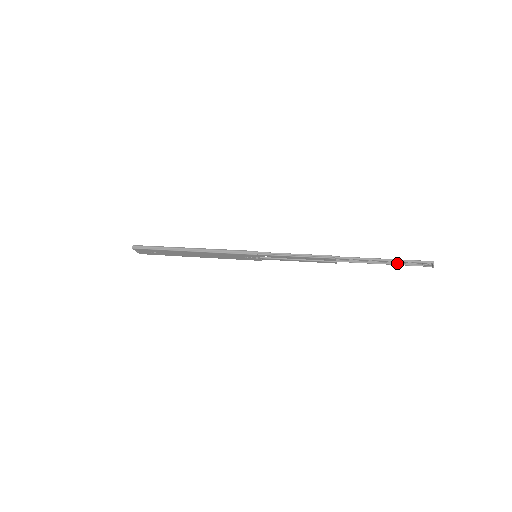
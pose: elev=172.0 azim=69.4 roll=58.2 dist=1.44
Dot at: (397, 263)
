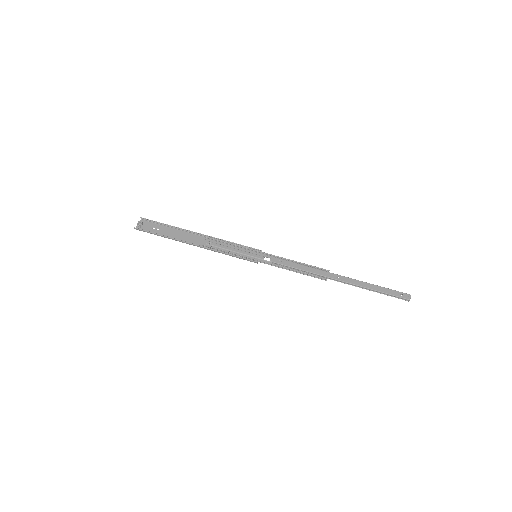
Dot at: (381, 288)
